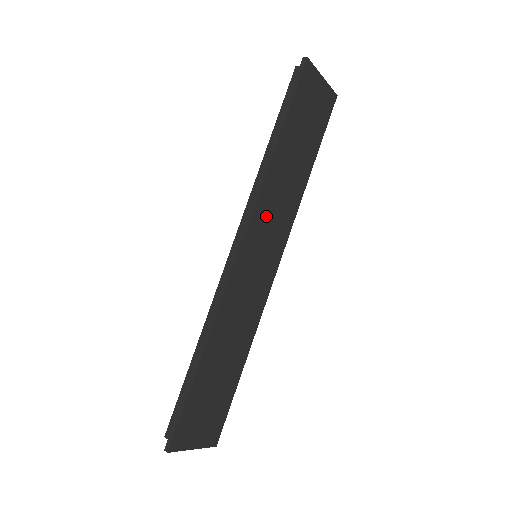
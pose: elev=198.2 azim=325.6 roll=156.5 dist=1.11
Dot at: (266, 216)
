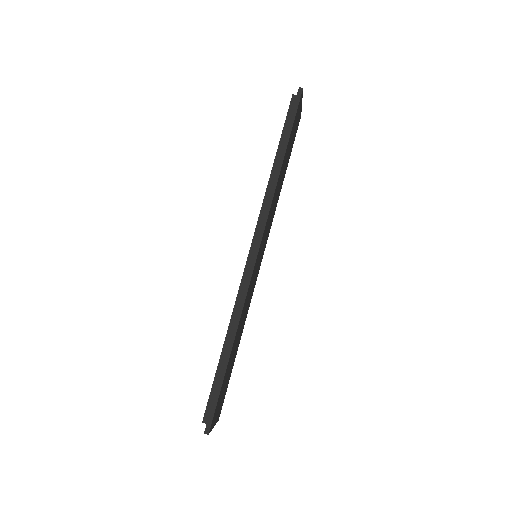
Dot at: (268, 223)
